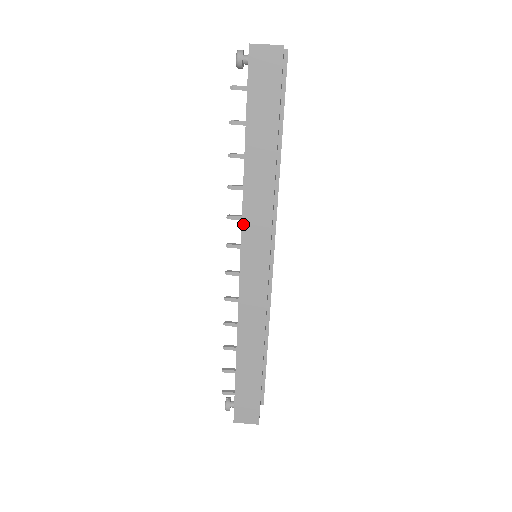
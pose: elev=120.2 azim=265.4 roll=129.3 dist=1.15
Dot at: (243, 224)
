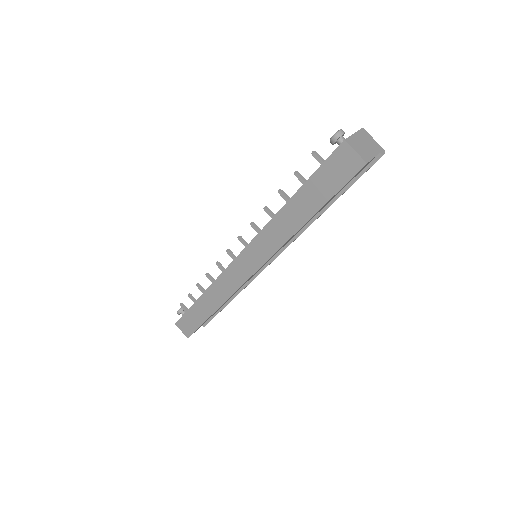
Dot at: (256, 238)
